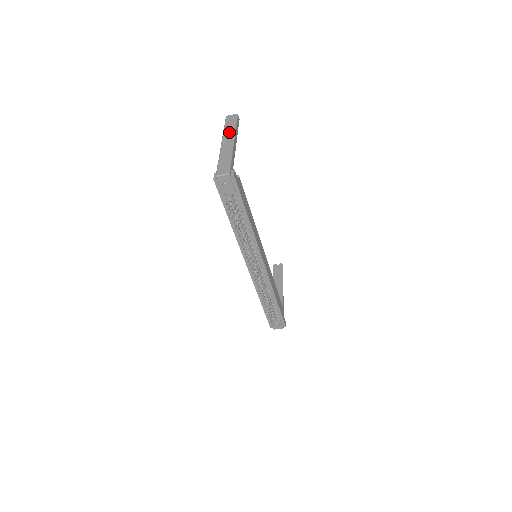
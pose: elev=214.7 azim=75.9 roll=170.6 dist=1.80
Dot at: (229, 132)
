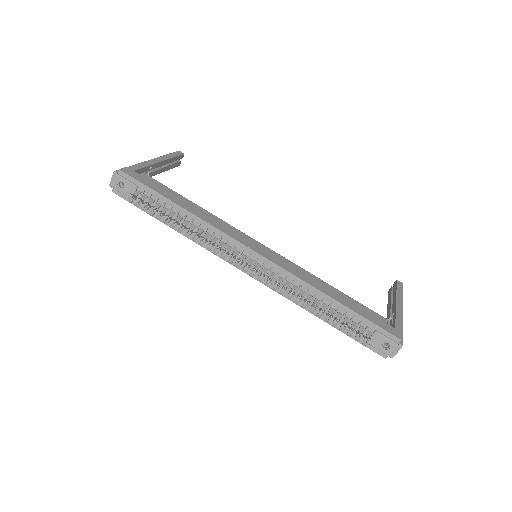
Dot at: occluded
